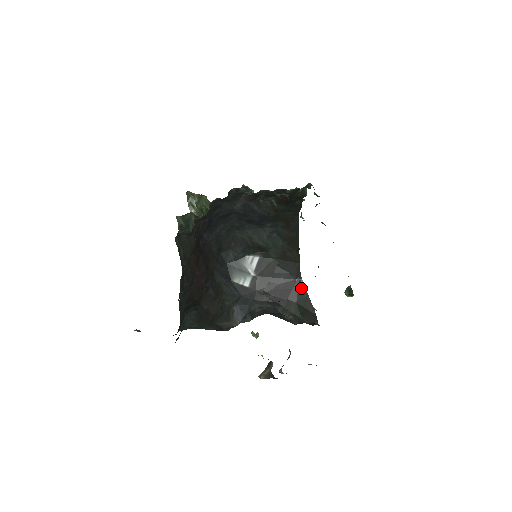
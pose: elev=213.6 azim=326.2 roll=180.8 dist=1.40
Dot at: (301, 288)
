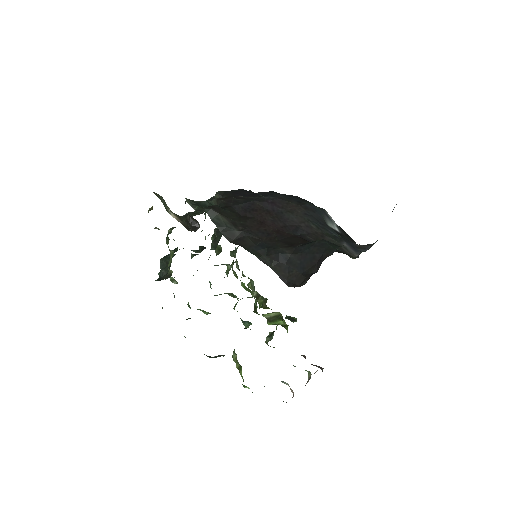
Dot at: occluded
